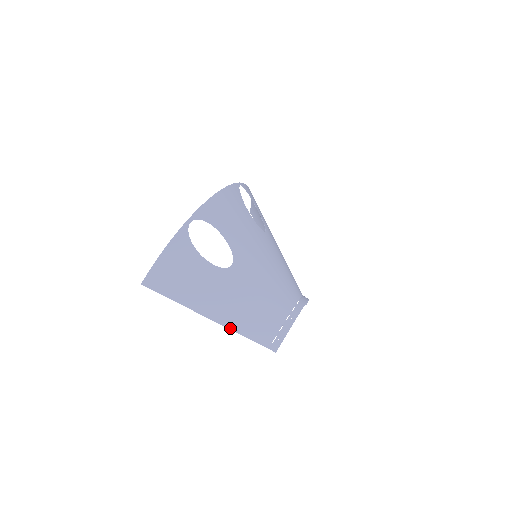
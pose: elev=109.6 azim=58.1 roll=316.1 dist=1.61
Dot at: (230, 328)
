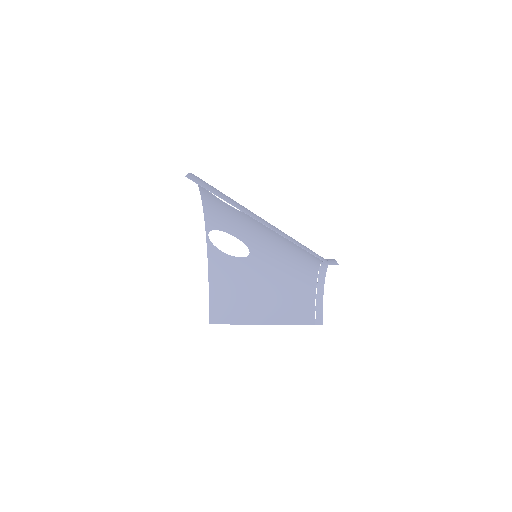
Dot at: occluded
